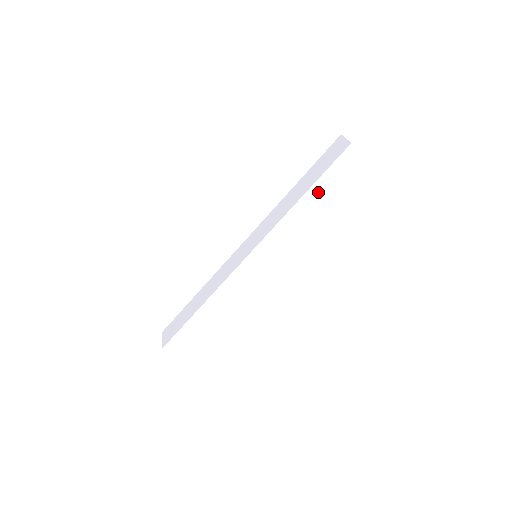
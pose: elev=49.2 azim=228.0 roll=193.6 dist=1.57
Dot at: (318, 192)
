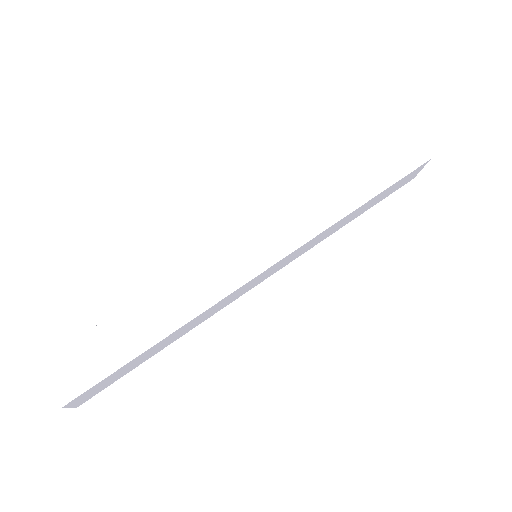
Dot at: (373, 200)
